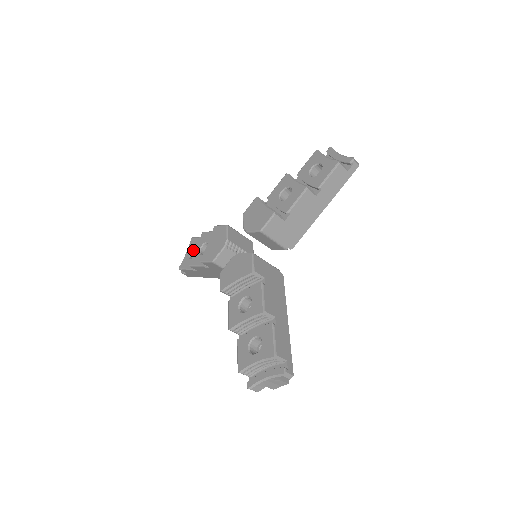
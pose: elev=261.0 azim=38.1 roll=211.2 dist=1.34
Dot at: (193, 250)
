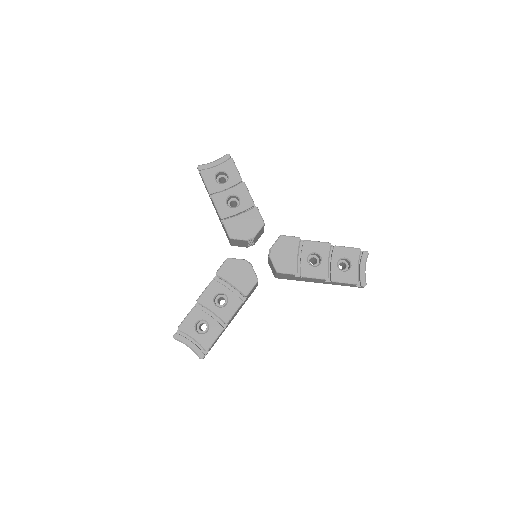
Dot at: (223, 172)
